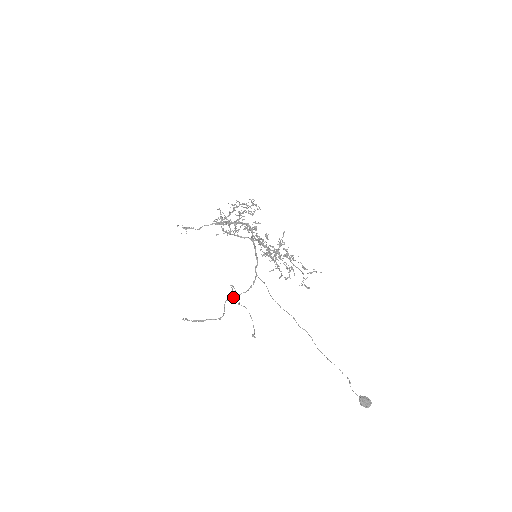
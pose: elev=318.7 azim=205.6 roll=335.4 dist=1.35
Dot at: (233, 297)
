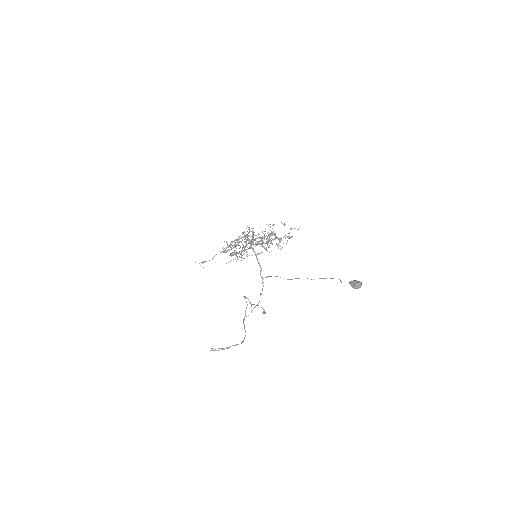
Dot at: occluded
